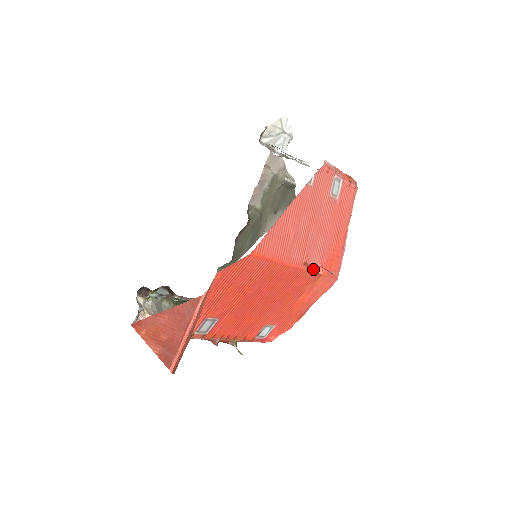
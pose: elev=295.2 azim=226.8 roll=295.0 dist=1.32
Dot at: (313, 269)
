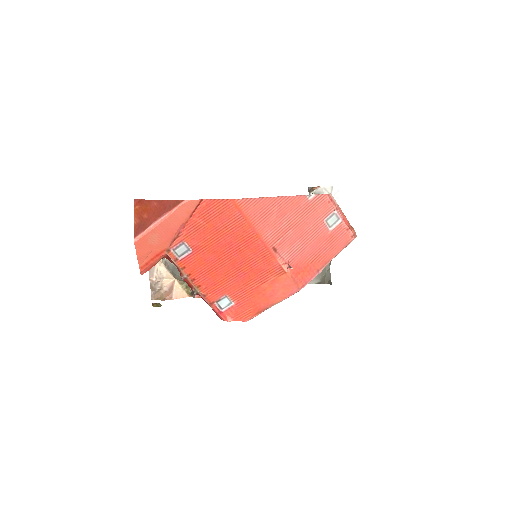
Dot at: (280, 260)
